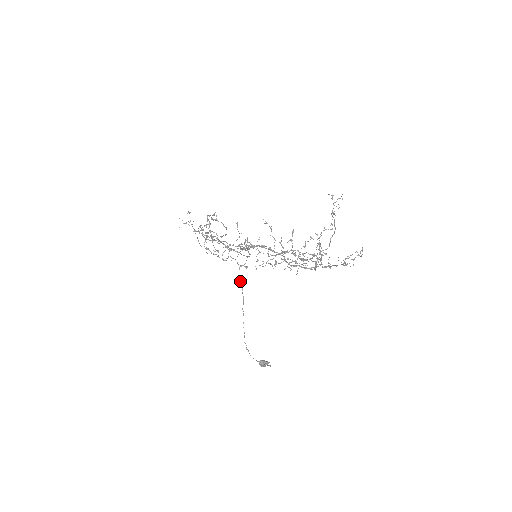
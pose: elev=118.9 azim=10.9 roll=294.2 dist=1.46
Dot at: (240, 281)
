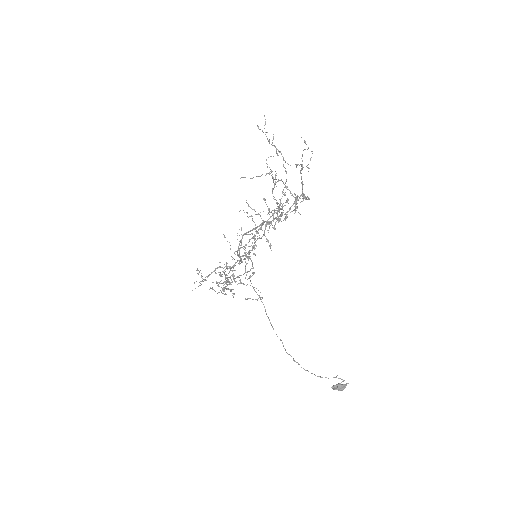
Dot at: occluded
